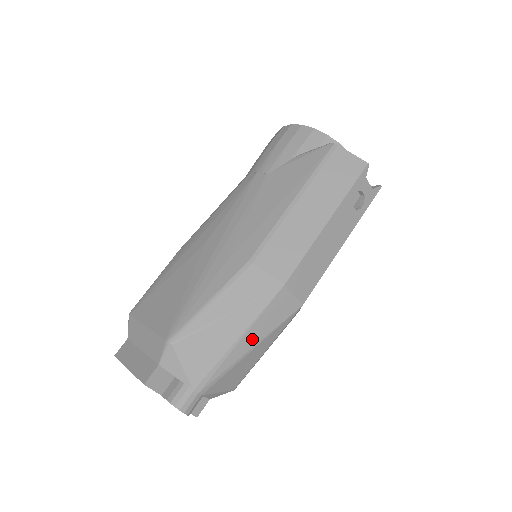
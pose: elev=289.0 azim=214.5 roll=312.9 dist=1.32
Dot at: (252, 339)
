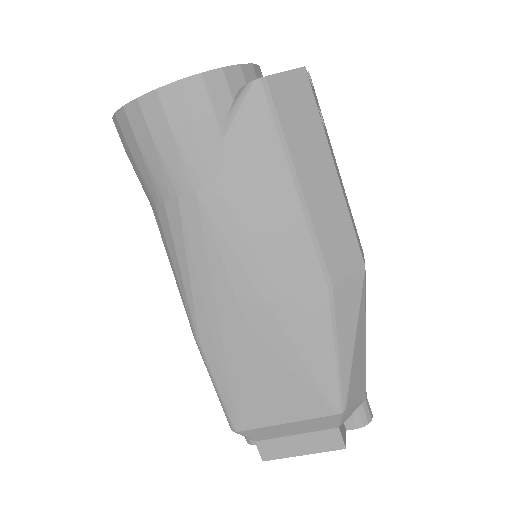
Dot at: occluded
